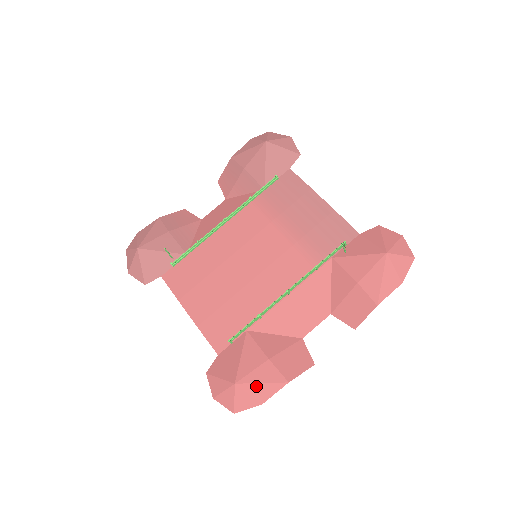
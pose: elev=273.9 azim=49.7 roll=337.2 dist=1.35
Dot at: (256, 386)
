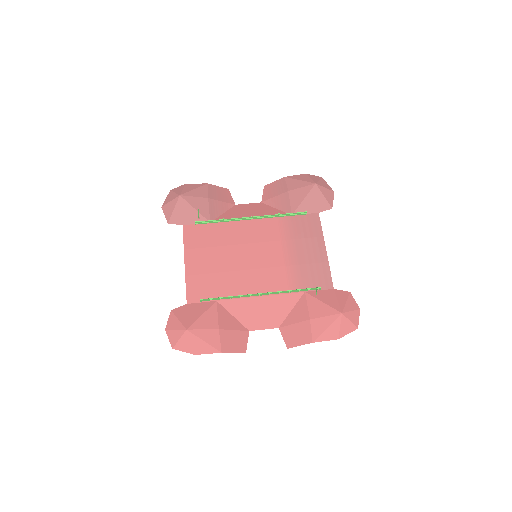
Dot at: (199, 340)
